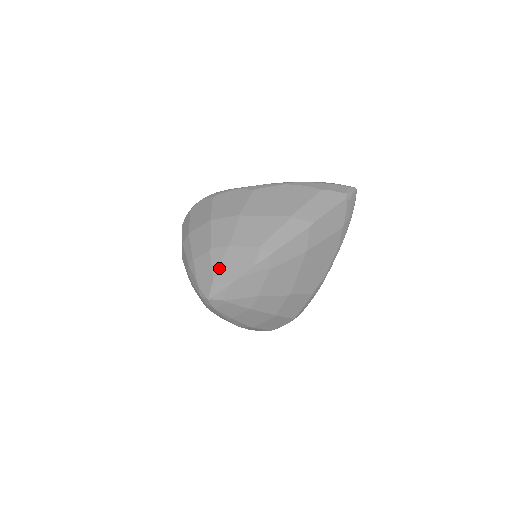
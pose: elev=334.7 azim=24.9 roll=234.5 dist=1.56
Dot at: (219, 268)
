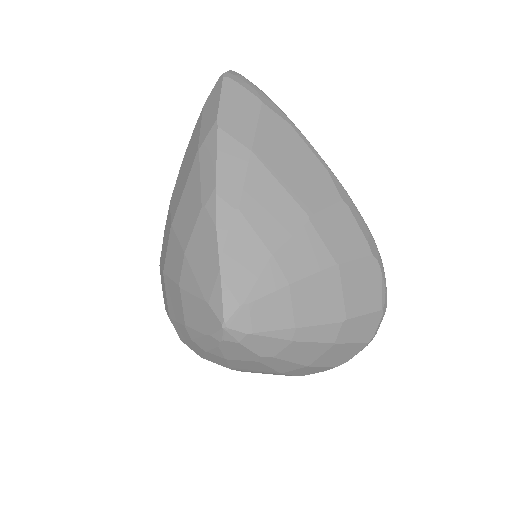
Dot at: (198, 283)
